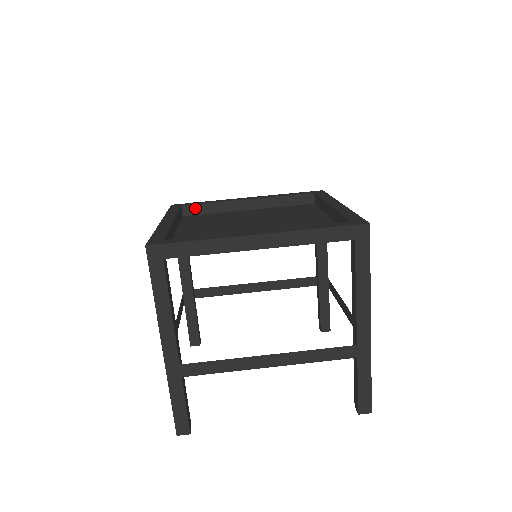
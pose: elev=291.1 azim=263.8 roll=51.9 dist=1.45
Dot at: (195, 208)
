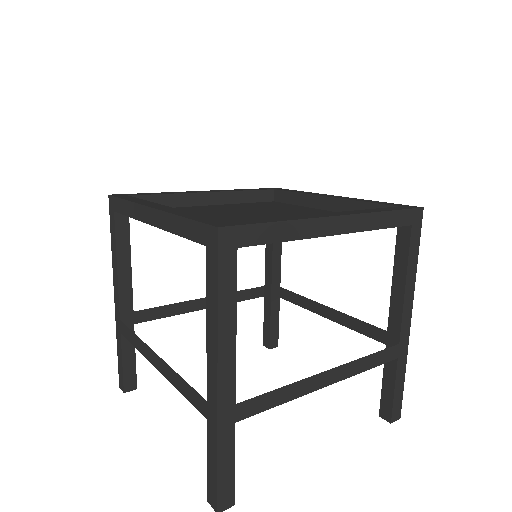
Dot at: occluded
